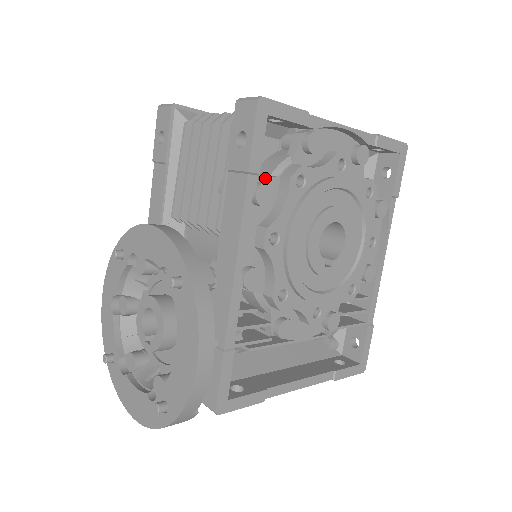
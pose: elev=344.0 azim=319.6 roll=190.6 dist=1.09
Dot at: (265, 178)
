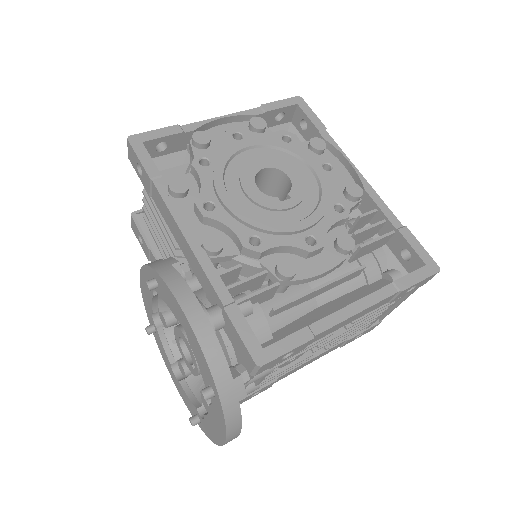
Dot at: occluded
